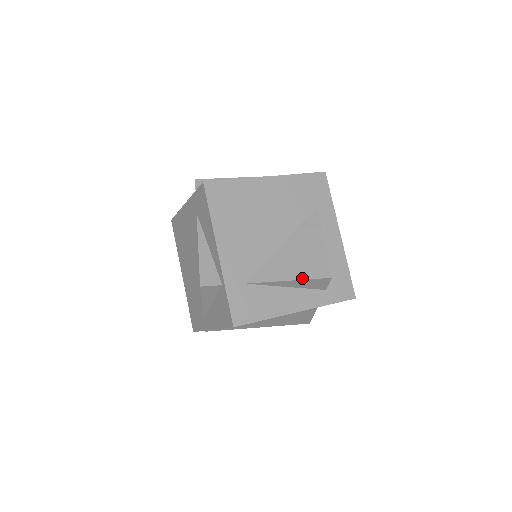
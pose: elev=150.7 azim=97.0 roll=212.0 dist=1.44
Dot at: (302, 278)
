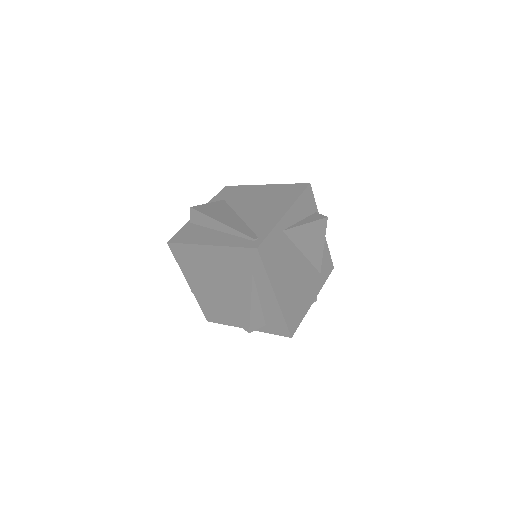
Dot at: (234, 321)
